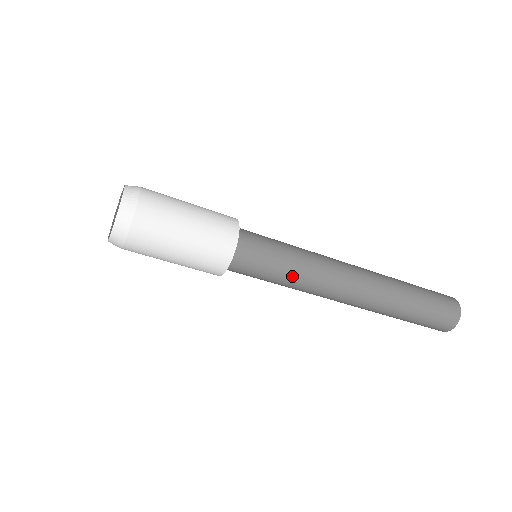
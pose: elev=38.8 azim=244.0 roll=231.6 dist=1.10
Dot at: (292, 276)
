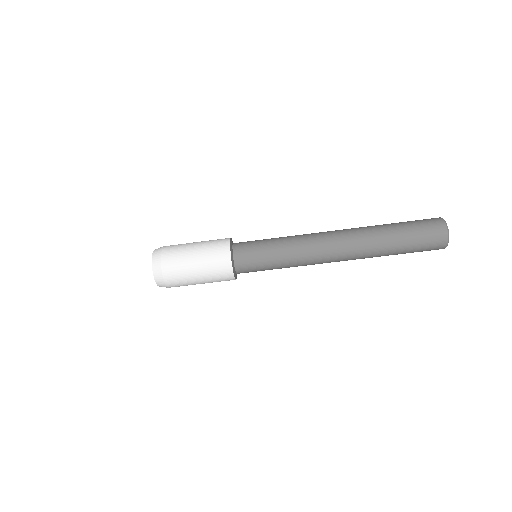
Dot at: (282, 258)
